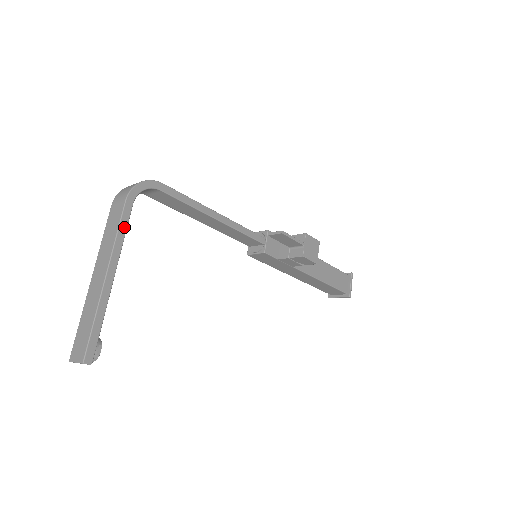
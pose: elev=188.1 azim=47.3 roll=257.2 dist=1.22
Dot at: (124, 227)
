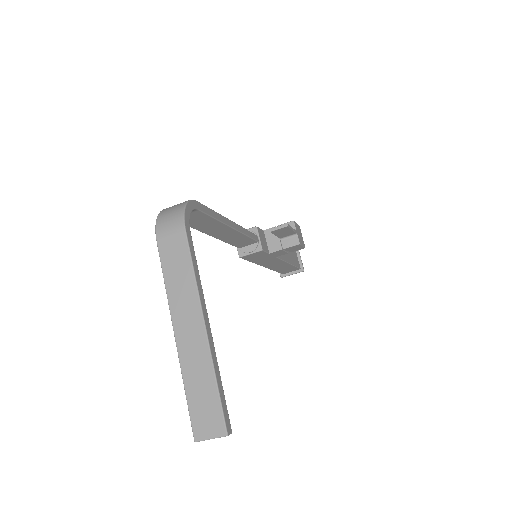
Dot at: (195, 263)
